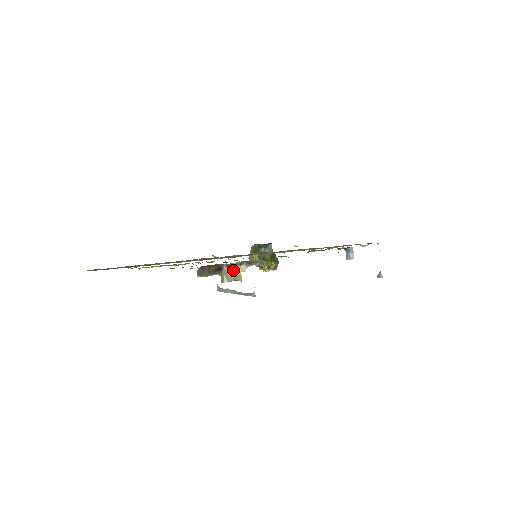
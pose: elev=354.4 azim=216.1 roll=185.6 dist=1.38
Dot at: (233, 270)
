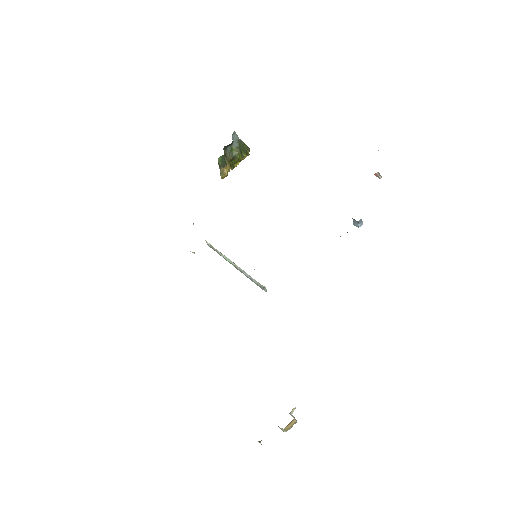
Dot at: (289, 425)
